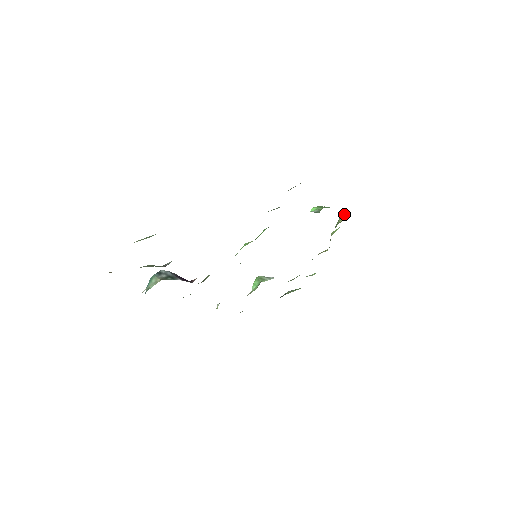
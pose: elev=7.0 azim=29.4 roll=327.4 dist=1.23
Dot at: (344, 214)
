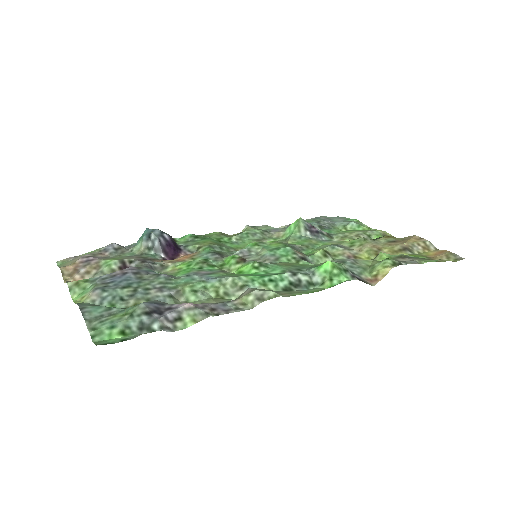
Dot at: (388, 265)
